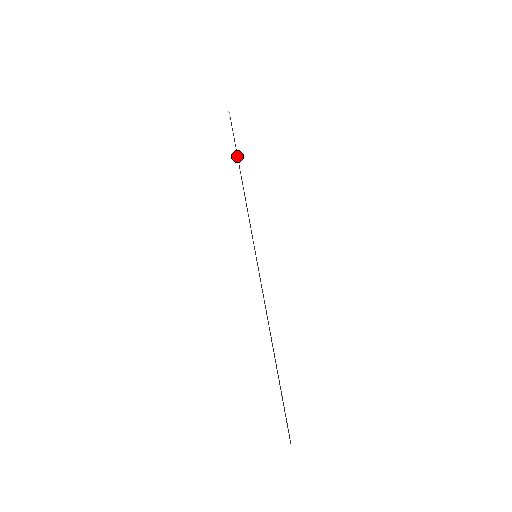
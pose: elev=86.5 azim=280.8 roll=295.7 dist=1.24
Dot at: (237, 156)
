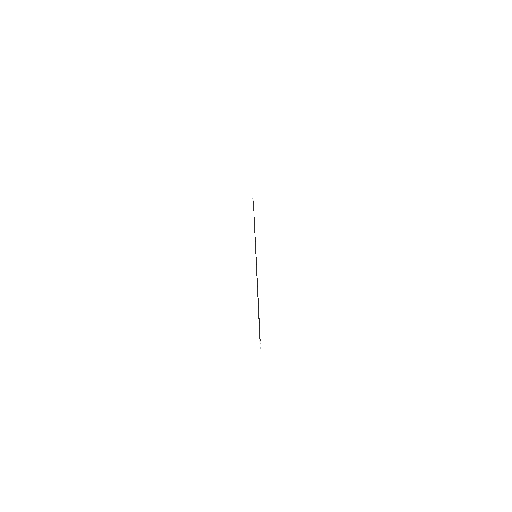
Dot at: occluded
